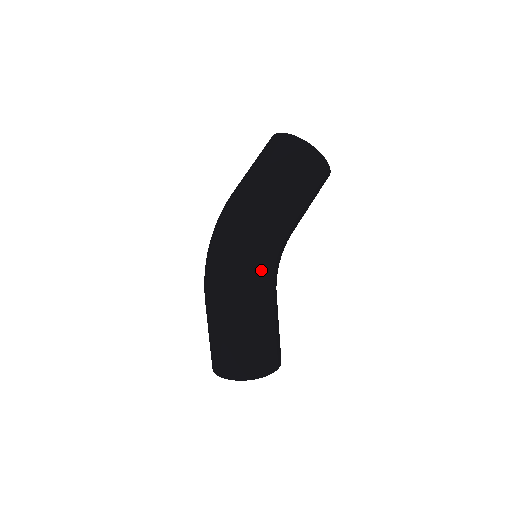
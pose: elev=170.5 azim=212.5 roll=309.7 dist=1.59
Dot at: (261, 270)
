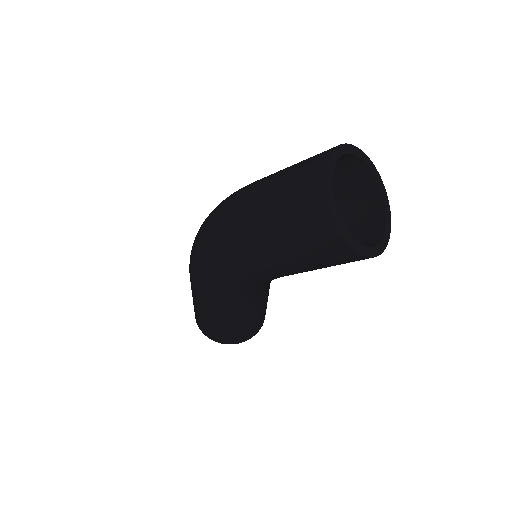
Dot at: (219, 288)
